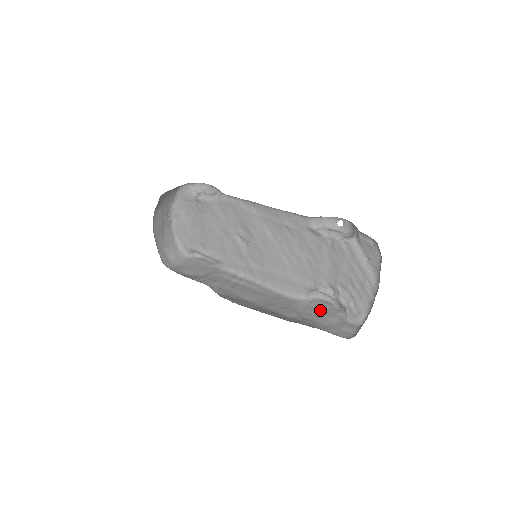
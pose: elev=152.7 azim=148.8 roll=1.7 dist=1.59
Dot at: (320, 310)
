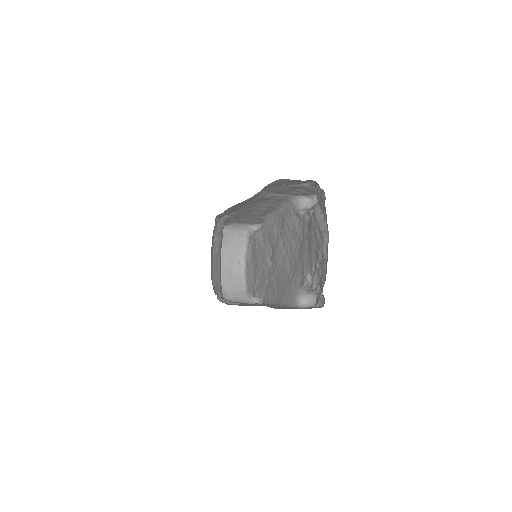
Dot at: occluded
